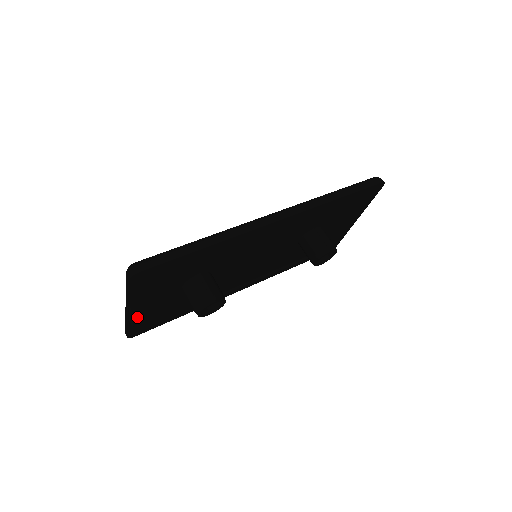
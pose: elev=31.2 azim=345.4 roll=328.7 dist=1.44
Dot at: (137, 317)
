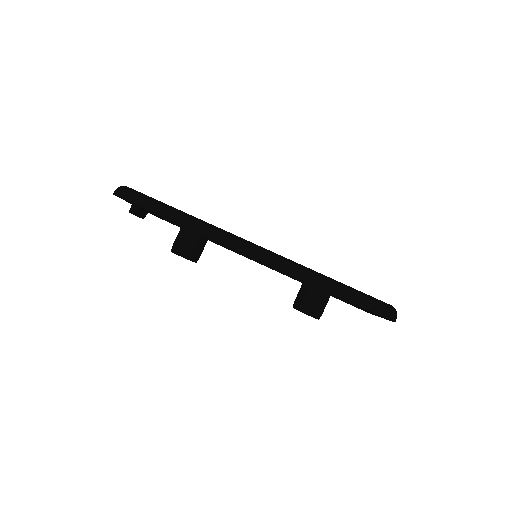
Dot at: (135, 215)
